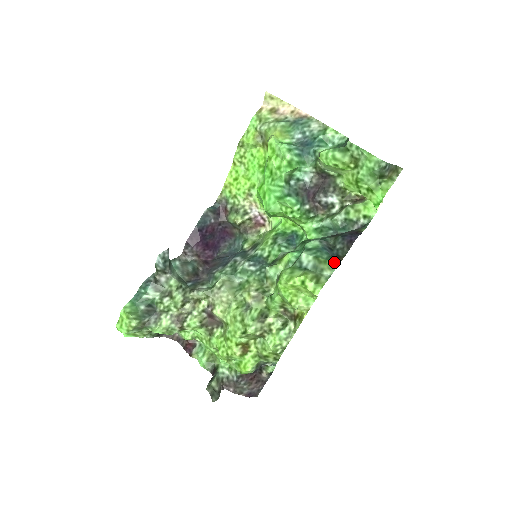
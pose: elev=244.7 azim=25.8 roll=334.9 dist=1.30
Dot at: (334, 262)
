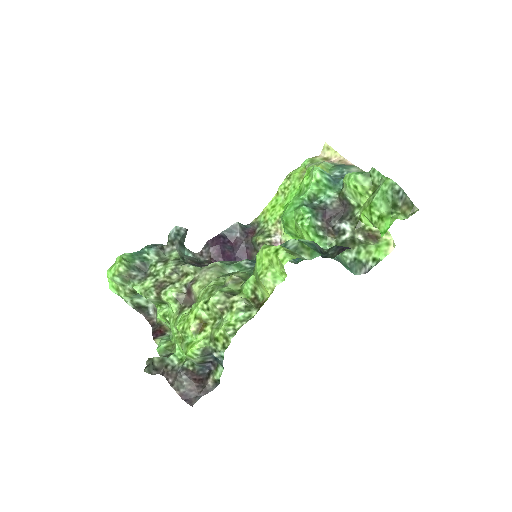
Dot at: (317, 252)
